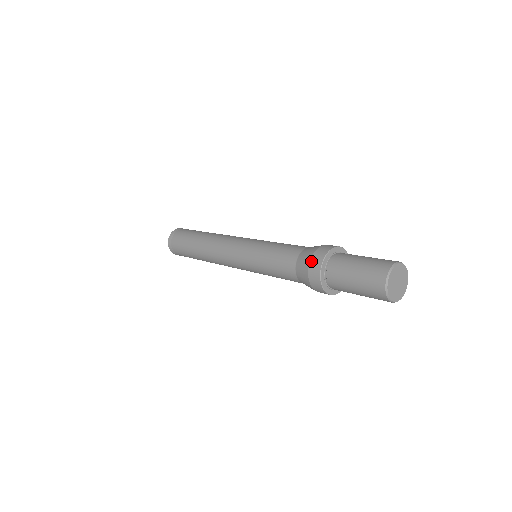
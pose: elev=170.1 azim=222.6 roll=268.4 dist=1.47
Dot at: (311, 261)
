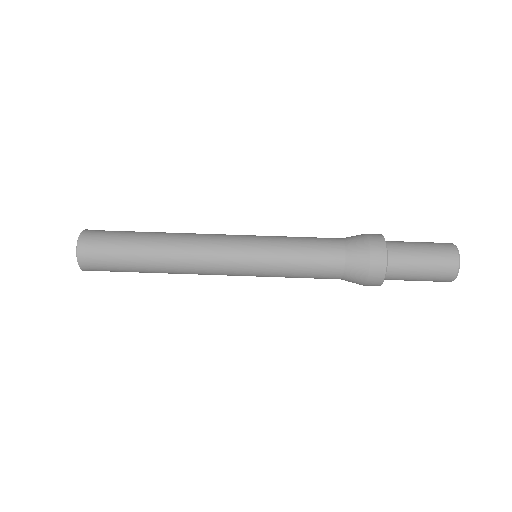
Dot at: occluded
